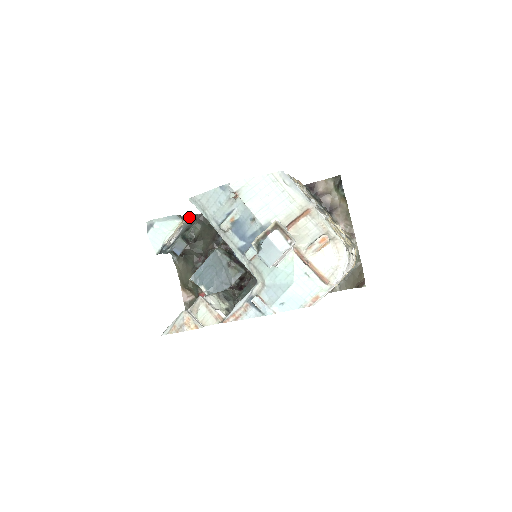
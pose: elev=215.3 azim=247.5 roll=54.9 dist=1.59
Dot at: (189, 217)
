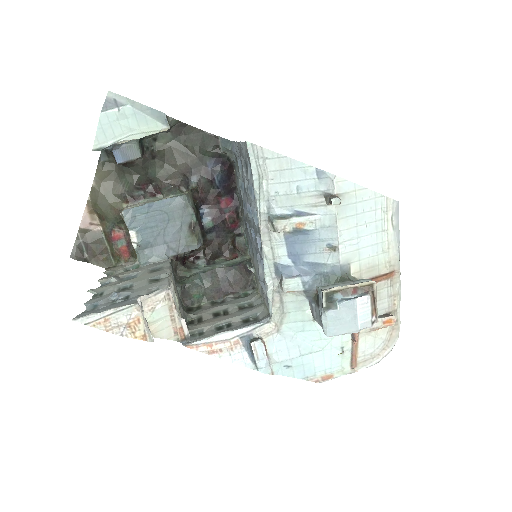
Dot at: (169, 119)
